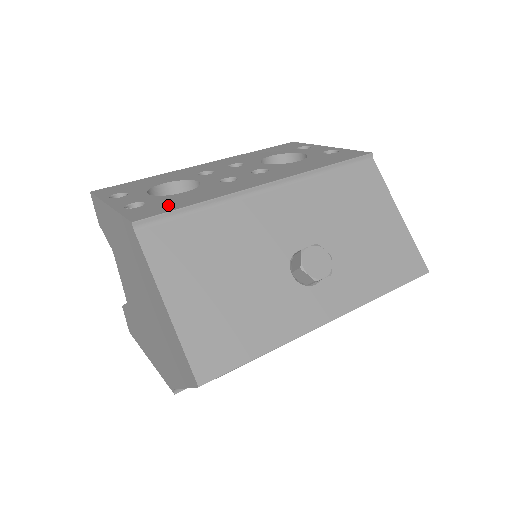
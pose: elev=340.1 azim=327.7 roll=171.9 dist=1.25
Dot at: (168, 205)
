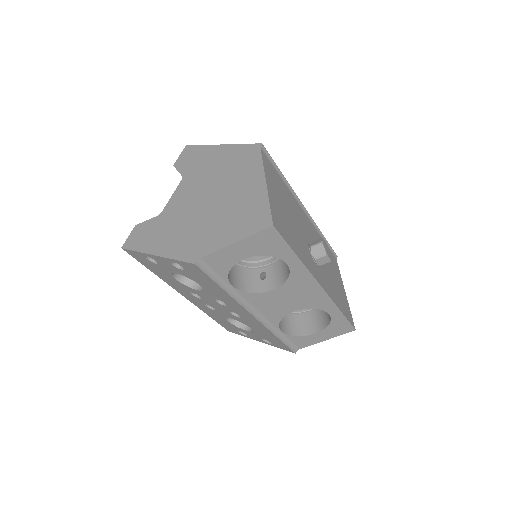
Dot at: occluded
